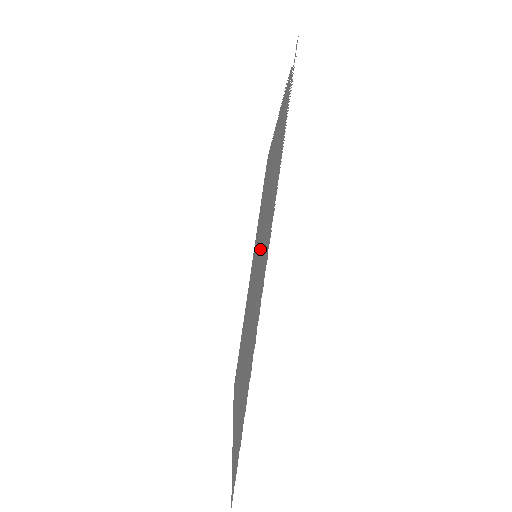
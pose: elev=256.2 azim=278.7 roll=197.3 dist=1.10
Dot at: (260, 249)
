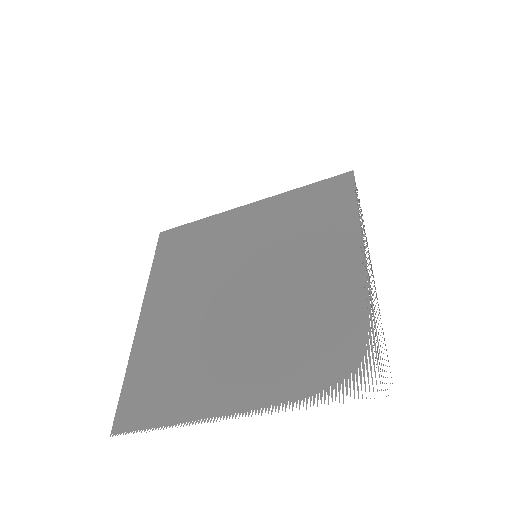
Dot at: (254, 313)
